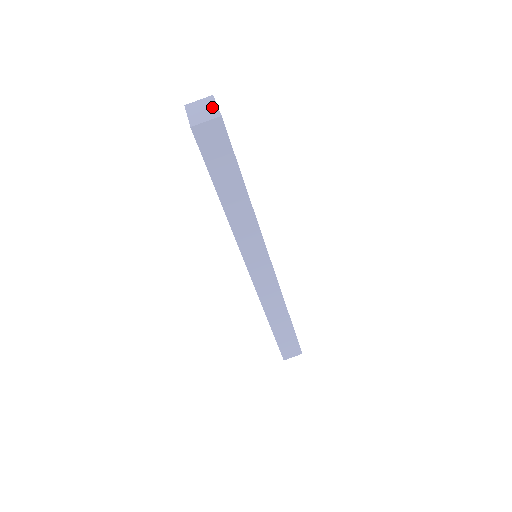
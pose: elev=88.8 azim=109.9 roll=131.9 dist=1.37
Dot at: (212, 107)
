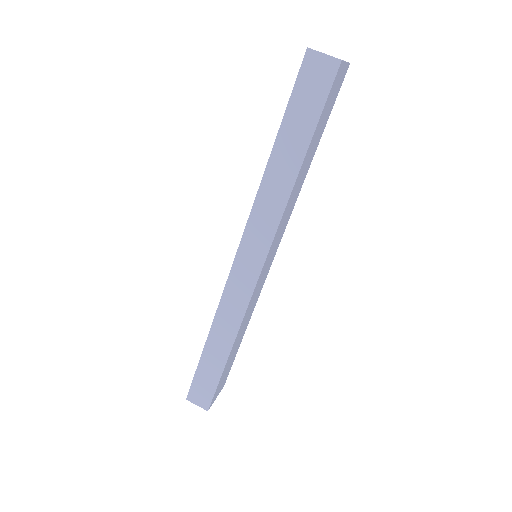
Dot at: (340, 59)
